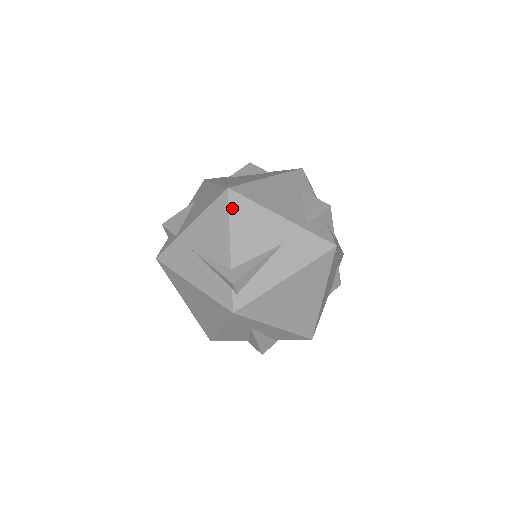
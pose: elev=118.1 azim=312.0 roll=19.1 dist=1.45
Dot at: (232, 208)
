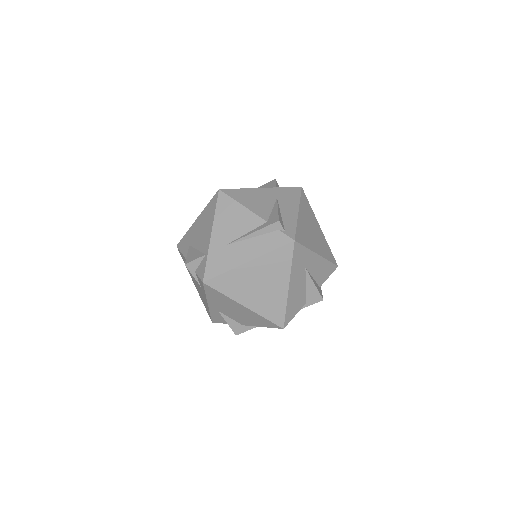
Dot at: (232, 196)
